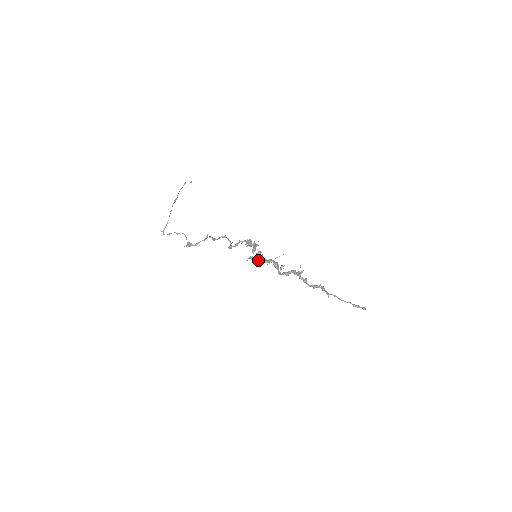
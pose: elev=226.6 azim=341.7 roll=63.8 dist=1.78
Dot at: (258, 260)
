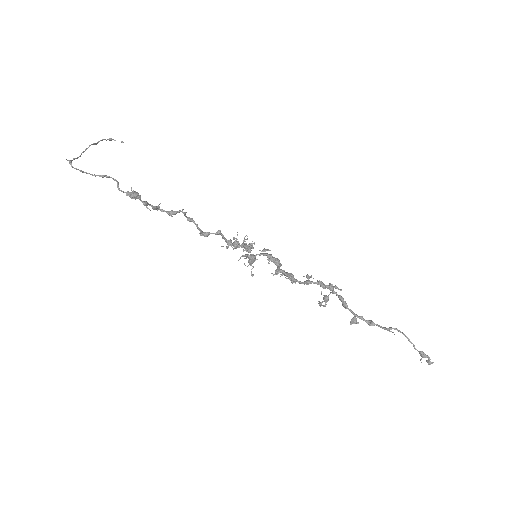
Dot at: (270, 256)
